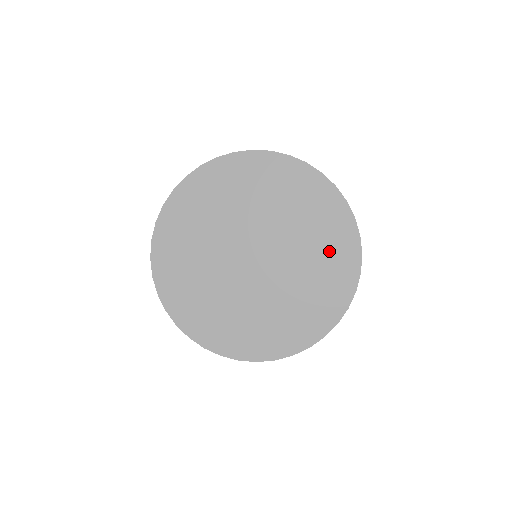
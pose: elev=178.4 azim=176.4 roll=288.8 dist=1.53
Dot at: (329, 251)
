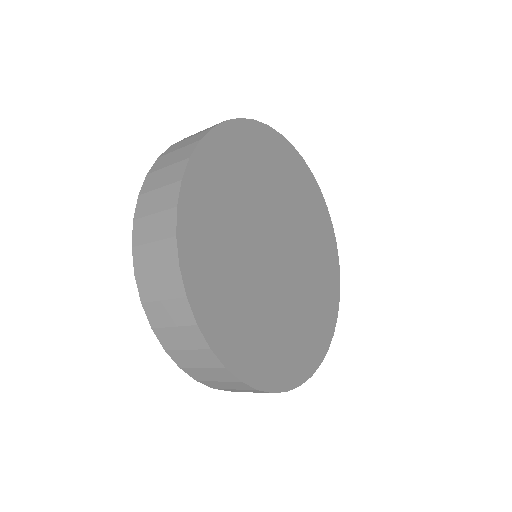
Dot at: (313, 214)
